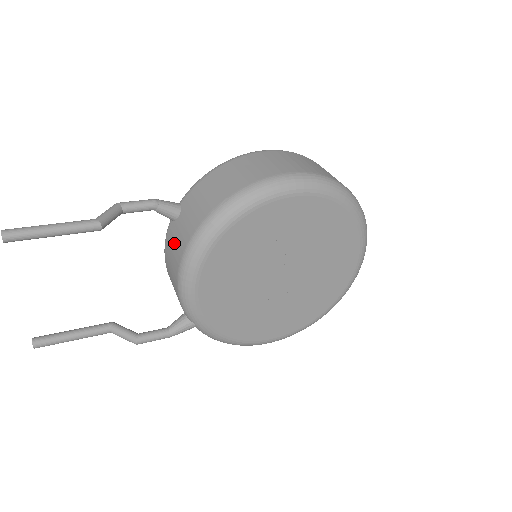
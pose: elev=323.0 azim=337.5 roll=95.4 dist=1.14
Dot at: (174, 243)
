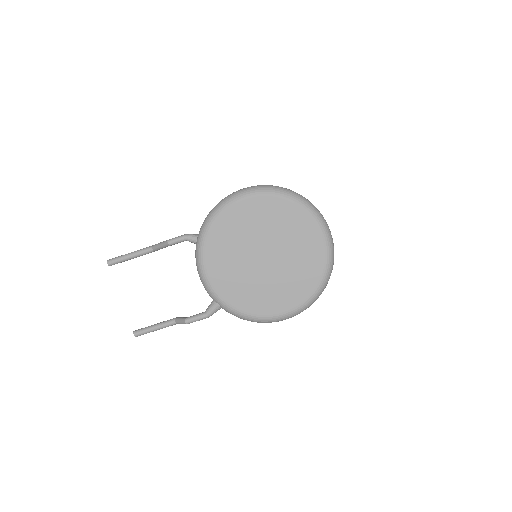
Dot at: occluded
